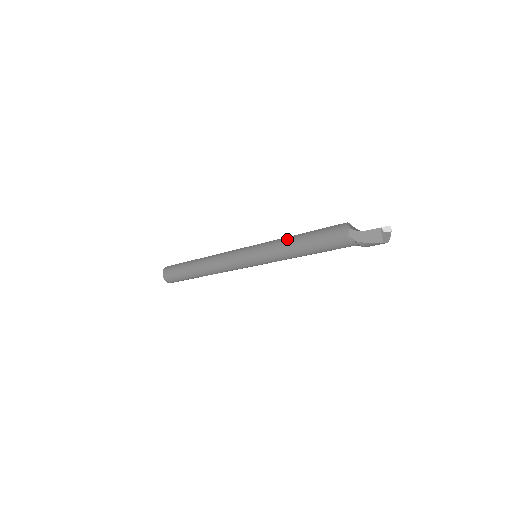
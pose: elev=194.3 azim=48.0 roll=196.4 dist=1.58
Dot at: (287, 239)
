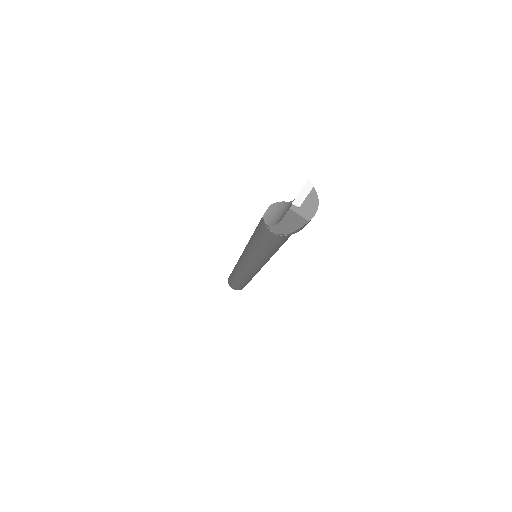
Dot at: (249, 246)
